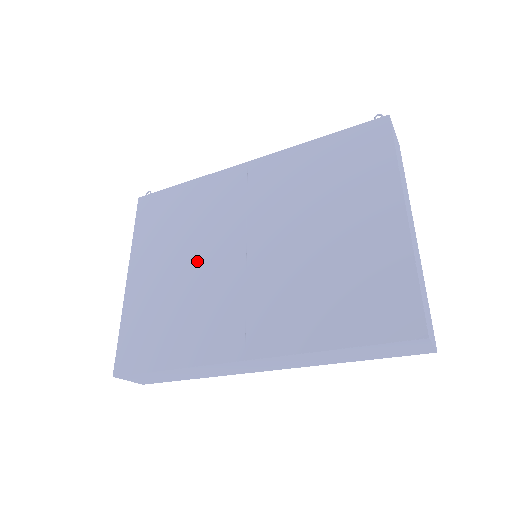
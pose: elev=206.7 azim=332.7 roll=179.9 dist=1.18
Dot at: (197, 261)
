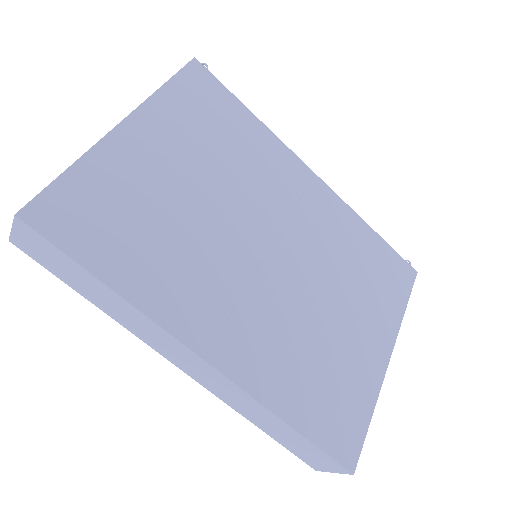
Dot at: (217, 204)
